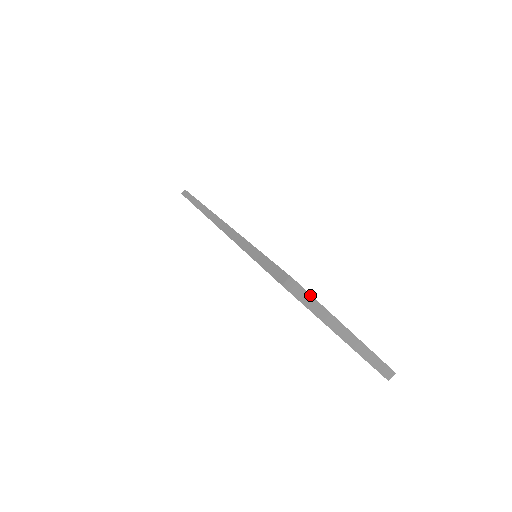
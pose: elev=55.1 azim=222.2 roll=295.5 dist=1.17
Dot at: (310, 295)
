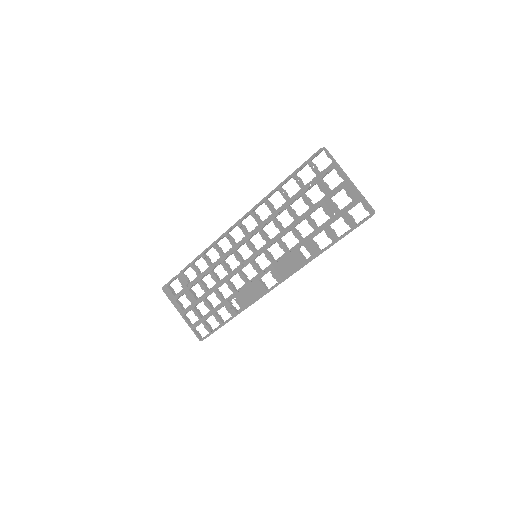
Dot at: (332, 156)
